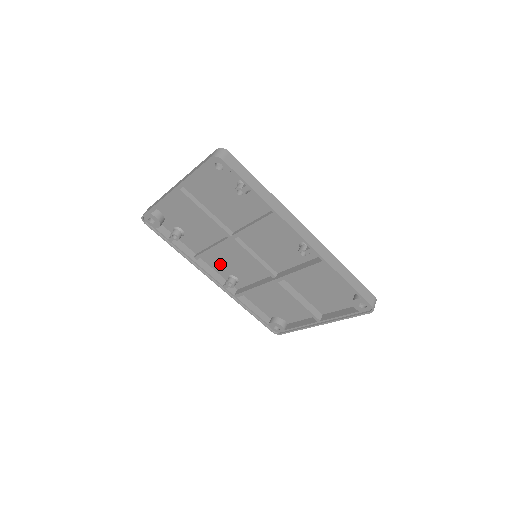
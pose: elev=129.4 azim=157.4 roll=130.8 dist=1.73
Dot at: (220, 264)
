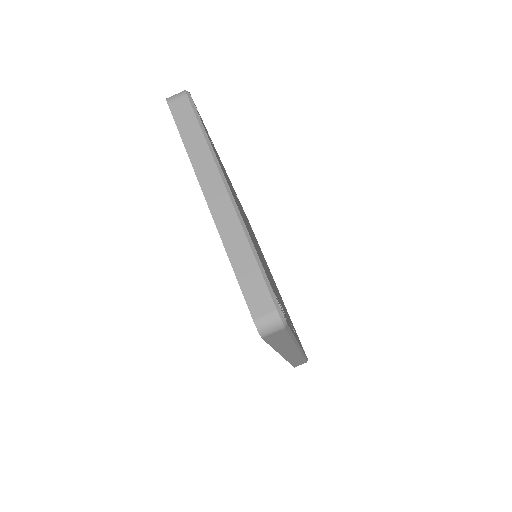
Dot at: occluded
